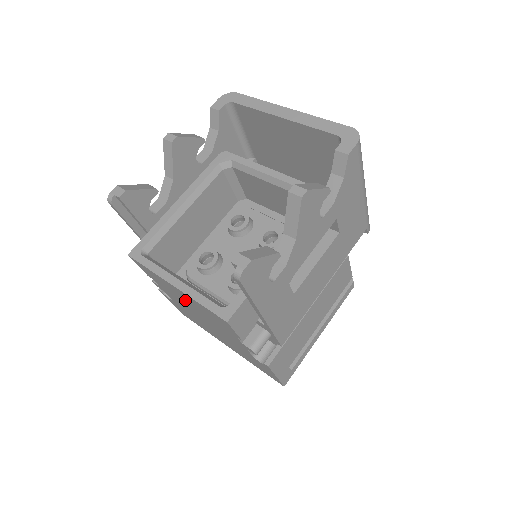
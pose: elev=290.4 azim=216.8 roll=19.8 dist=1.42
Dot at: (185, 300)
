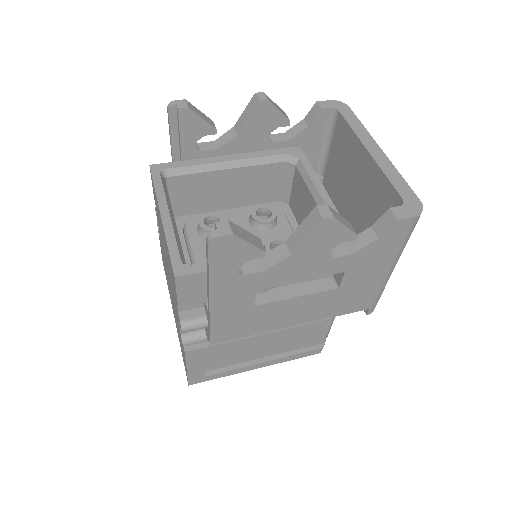
Dot at: occluded
